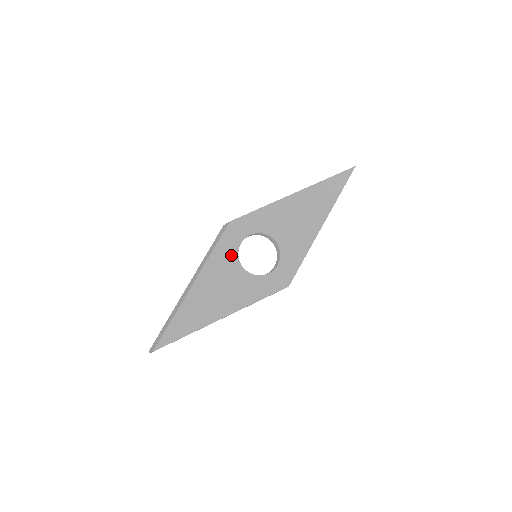
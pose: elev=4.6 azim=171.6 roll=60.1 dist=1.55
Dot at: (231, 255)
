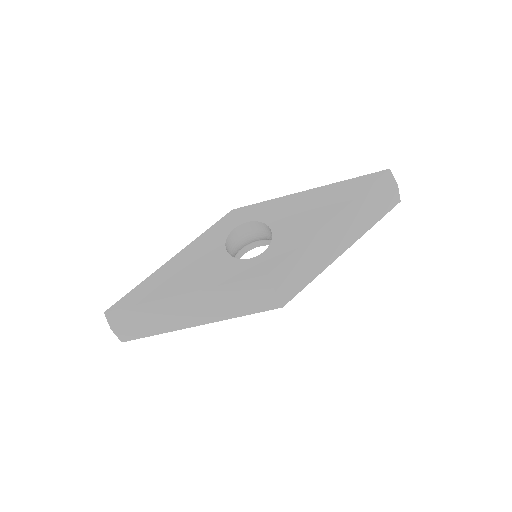
Dot at: (220, 237)
